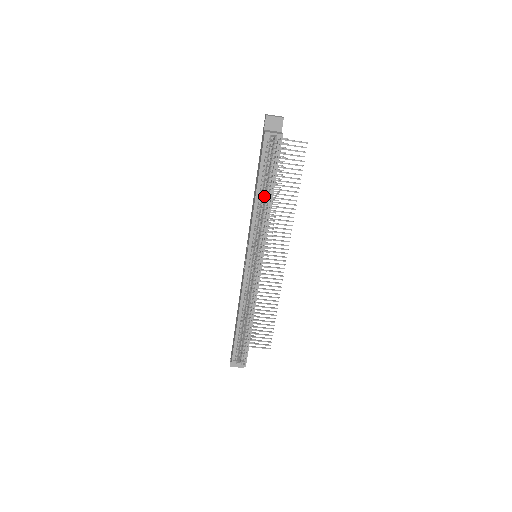
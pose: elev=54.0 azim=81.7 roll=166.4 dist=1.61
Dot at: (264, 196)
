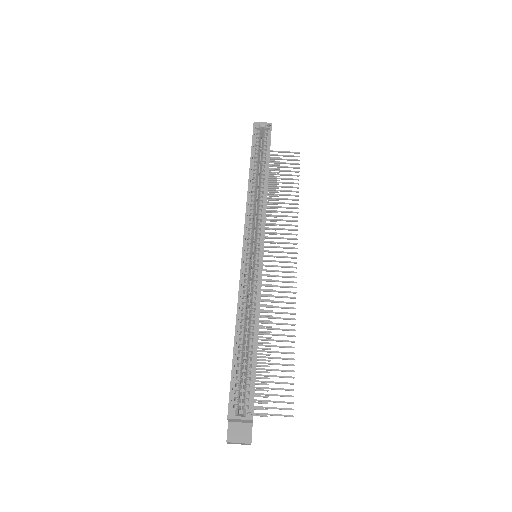
Dot at: (259, 182)
